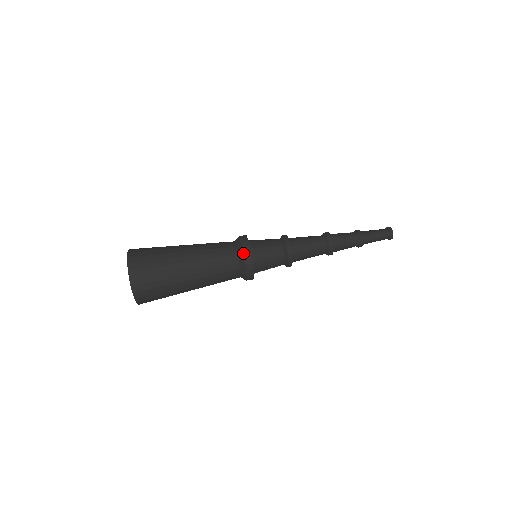
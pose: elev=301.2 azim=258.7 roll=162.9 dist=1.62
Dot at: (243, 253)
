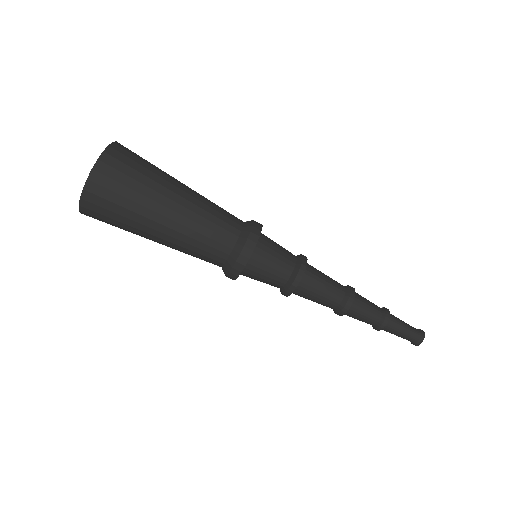
Dot at: (239, 254)
